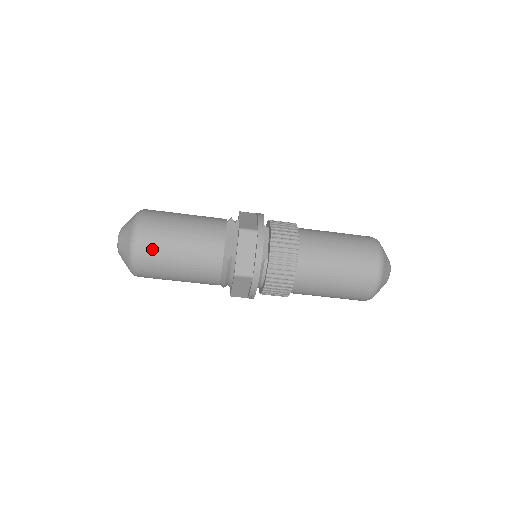
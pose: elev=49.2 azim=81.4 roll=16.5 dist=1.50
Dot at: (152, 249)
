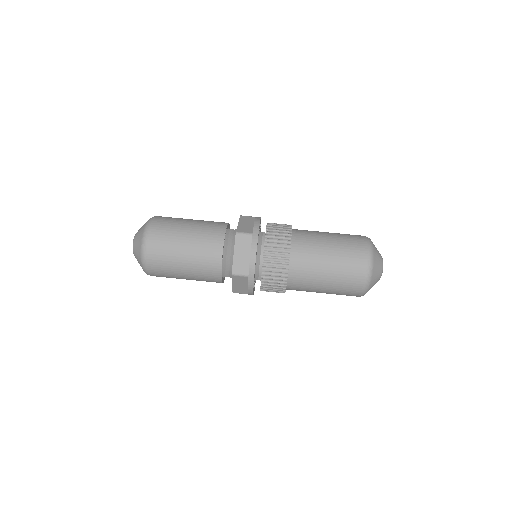
Dot at: (165, 223)
